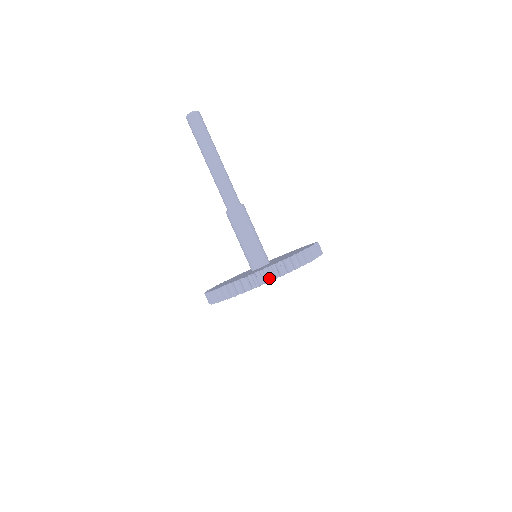
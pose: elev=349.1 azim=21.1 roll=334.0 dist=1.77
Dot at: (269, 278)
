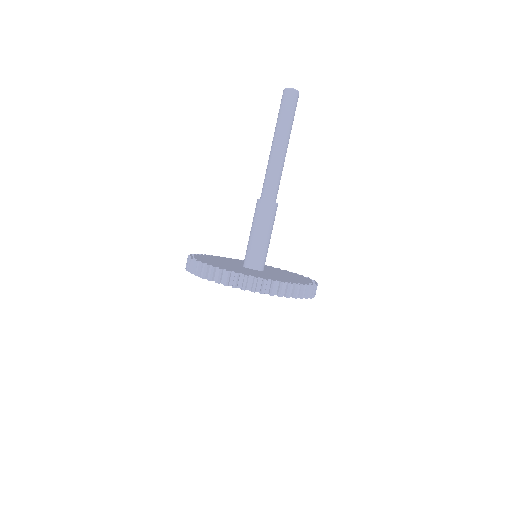
Dot at: (240, 285)
